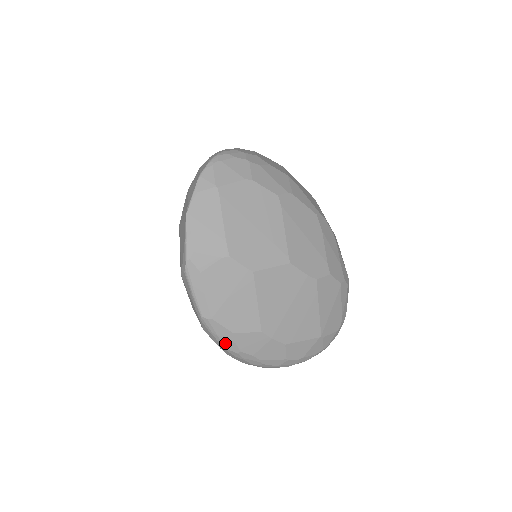
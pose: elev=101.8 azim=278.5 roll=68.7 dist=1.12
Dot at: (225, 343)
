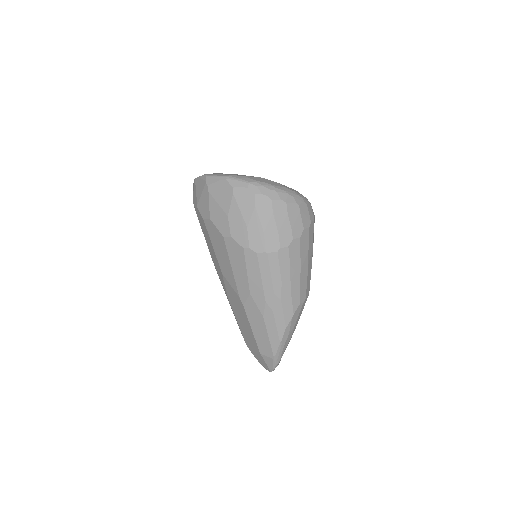
Dot at: (246, 180)
